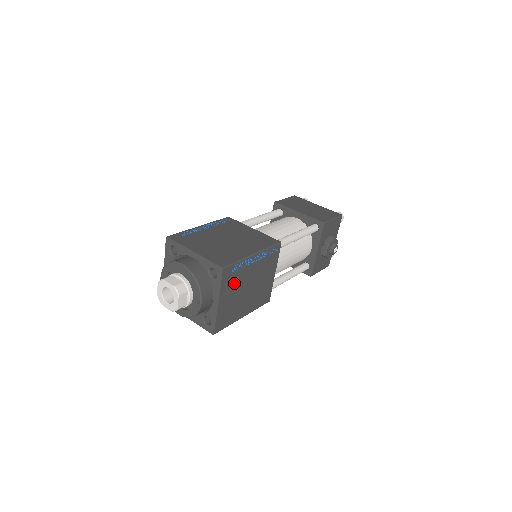
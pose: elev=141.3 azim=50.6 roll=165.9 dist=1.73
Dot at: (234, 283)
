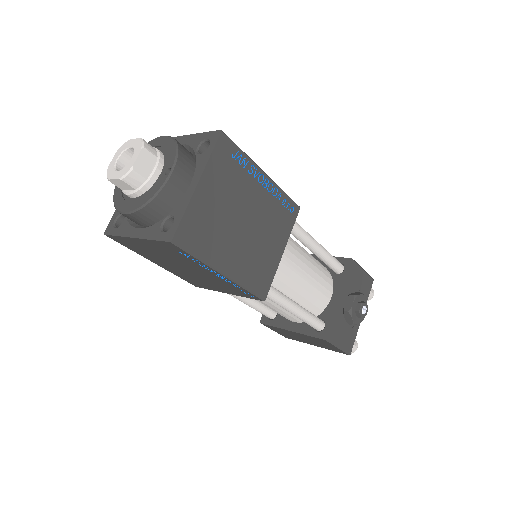
Dot at: (228, 182)
